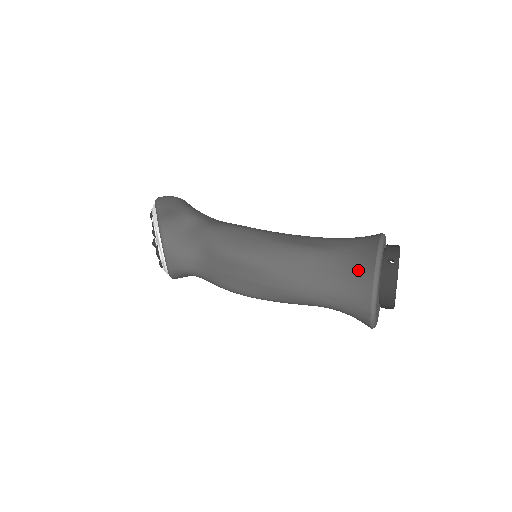
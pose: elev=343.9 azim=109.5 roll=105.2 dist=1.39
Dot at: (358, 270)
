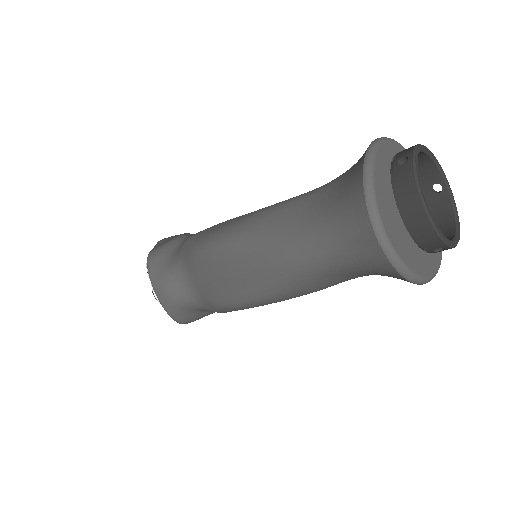
Dot at: (346, 186)
